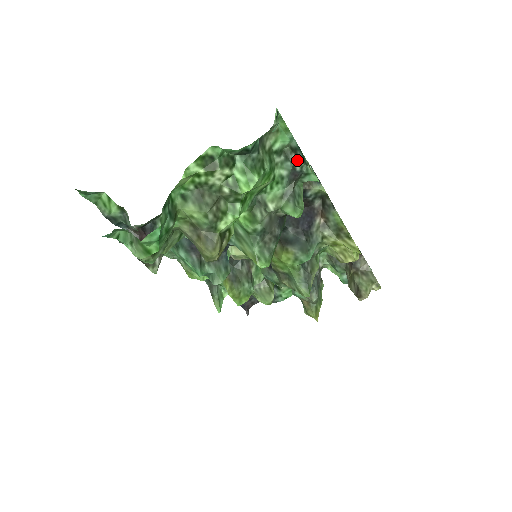
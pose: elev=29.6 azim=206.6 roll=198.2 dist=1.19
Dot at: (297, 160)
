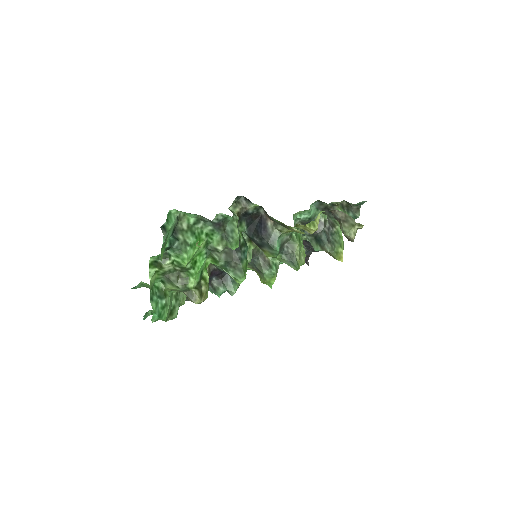
Dot at: (209, 220)
